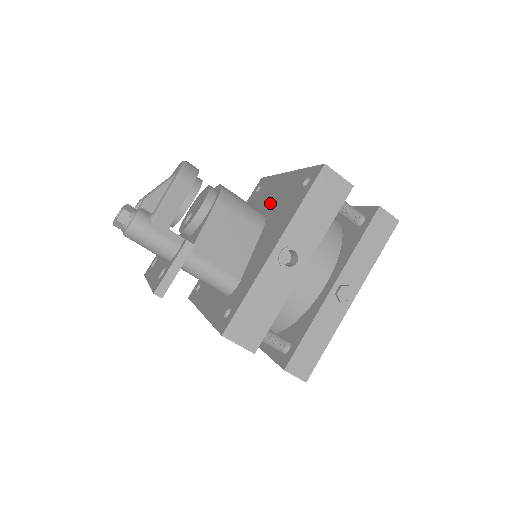
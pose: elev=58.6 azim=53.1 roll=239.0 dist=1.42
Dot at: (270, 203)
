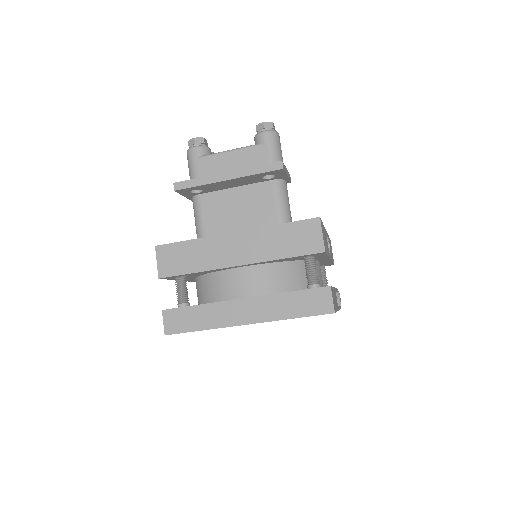
Dot at: occluded
